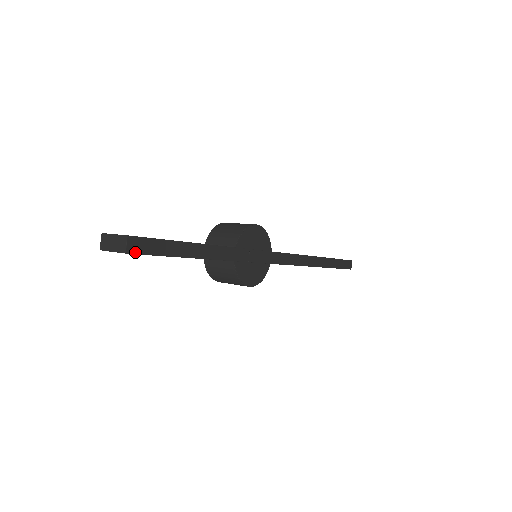
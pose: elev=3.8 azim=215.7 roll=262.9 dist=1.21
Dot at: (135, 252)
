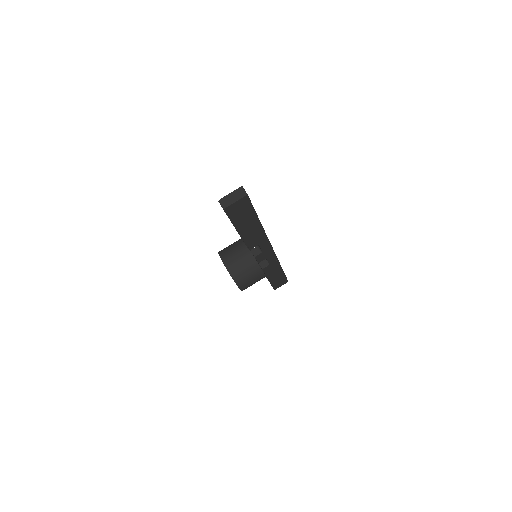
Dot at: (248, 197)
